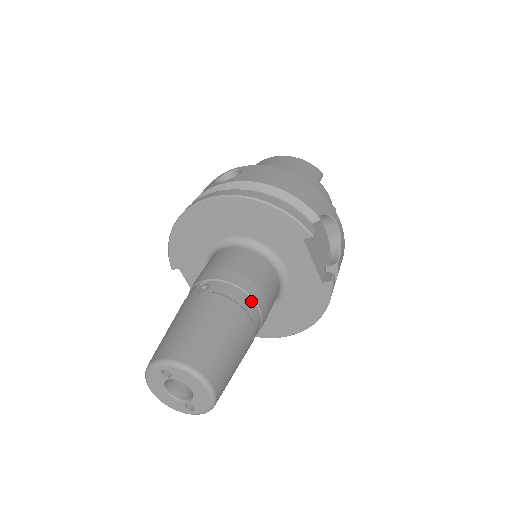
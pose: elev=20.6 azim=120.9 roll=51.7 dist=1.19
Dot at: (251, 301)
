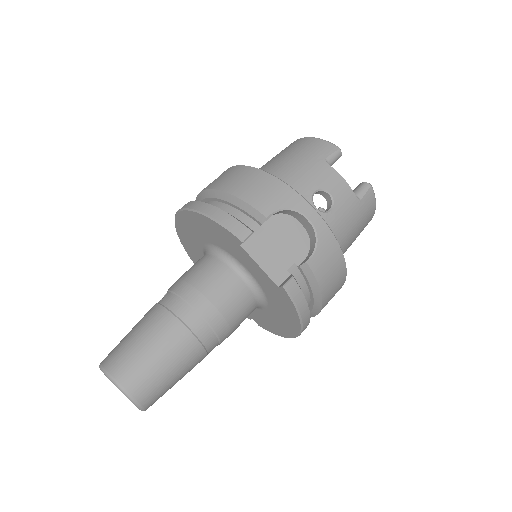
Dot at: (192, 311)
